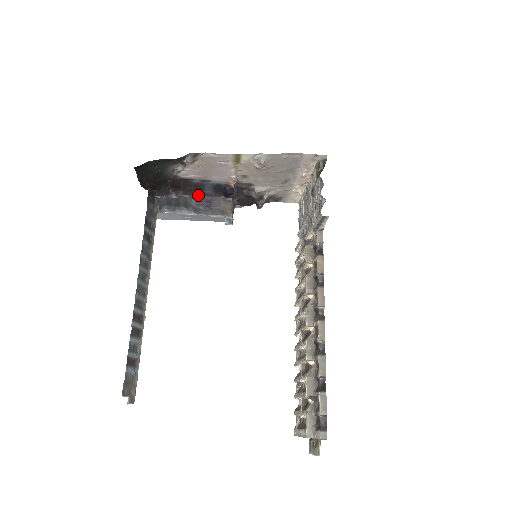
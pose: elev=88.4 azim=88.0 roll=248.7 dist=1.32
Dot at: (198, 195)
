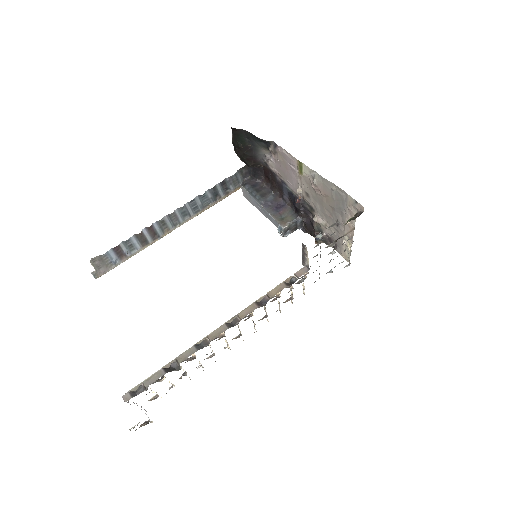
Dot at: (279, 196)
